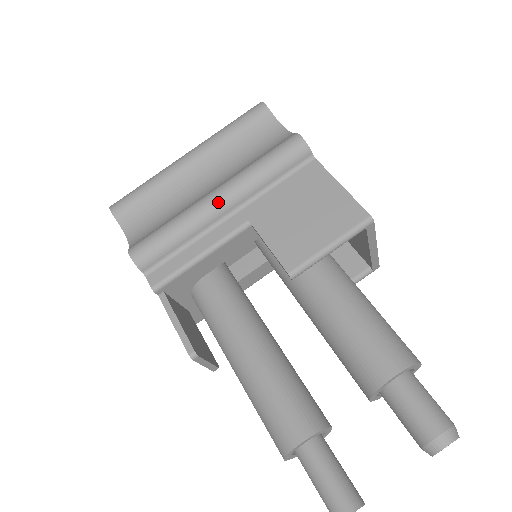
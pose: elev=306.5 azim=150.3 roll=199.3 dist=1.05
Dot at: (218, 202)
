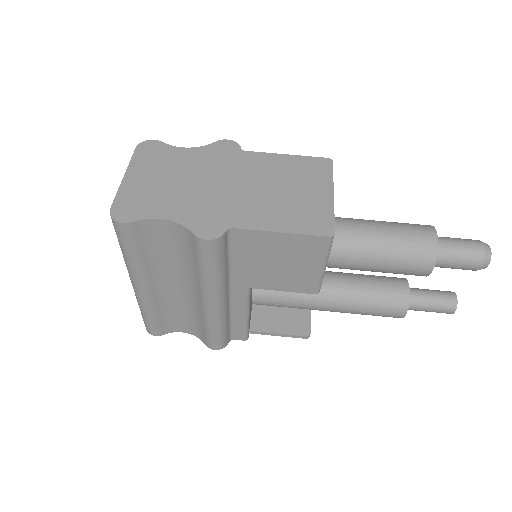
Dot at: (218, 305)
